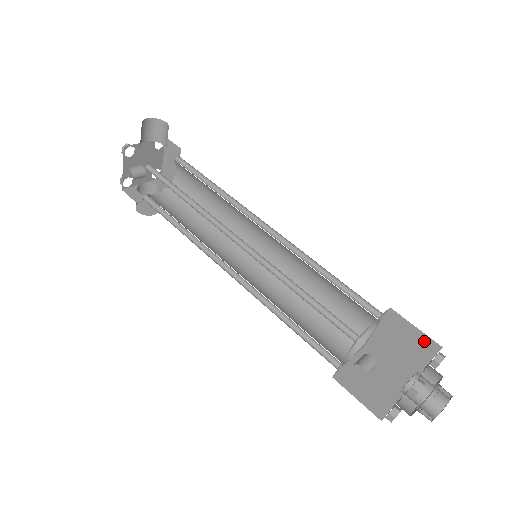
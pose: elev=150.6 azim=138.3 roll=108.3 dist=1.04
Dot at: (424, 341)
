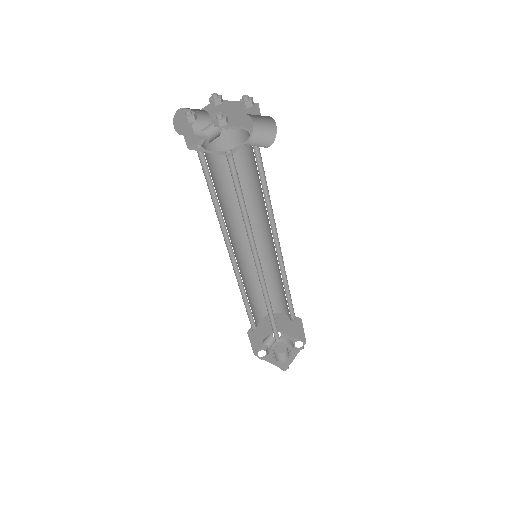
Dot at: (301, 335)
